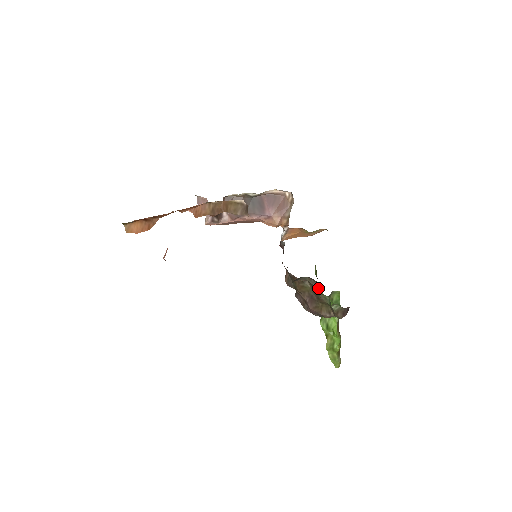
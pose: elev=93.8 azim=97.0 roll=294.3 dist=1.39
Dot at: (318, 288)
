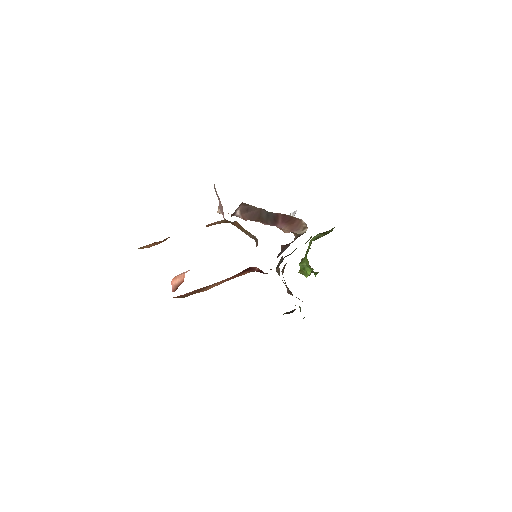
Dot at: (295, 305)
